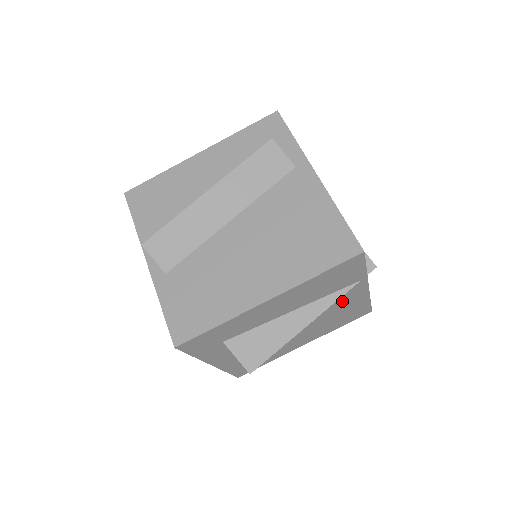
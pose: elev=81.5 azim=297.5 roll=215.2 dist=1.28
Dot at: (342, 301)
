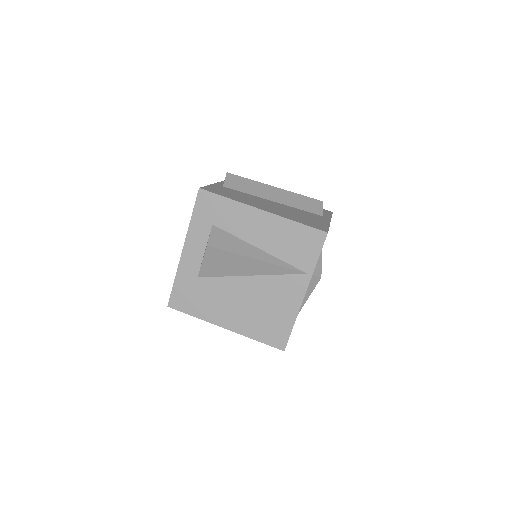
Dot at: (283, 289)
